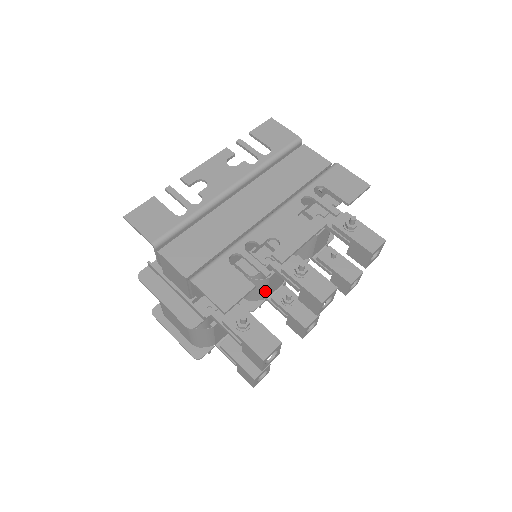
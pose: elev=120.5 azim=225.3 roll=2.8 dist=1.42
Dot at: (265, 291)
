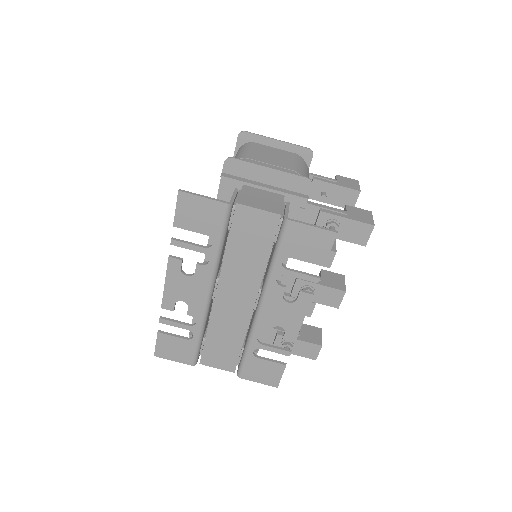
Dot at: occluded
